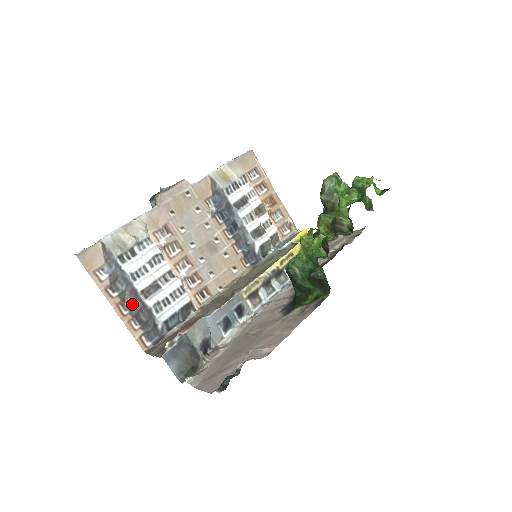
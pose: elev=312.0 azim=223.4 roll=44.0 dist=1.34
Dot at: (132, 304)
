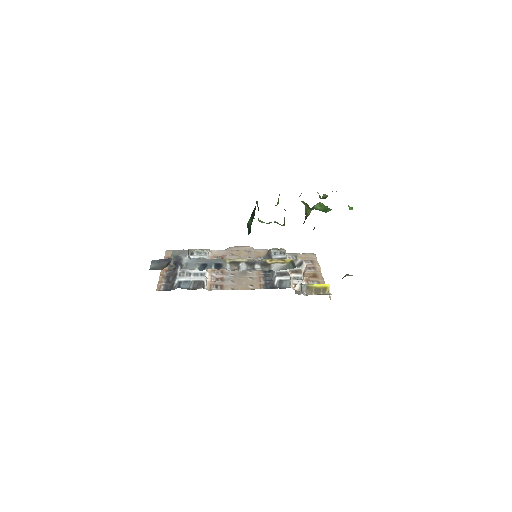
Dot at: (171, 272)
